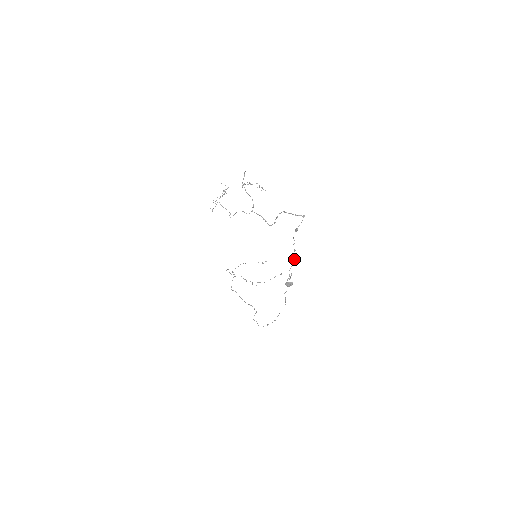
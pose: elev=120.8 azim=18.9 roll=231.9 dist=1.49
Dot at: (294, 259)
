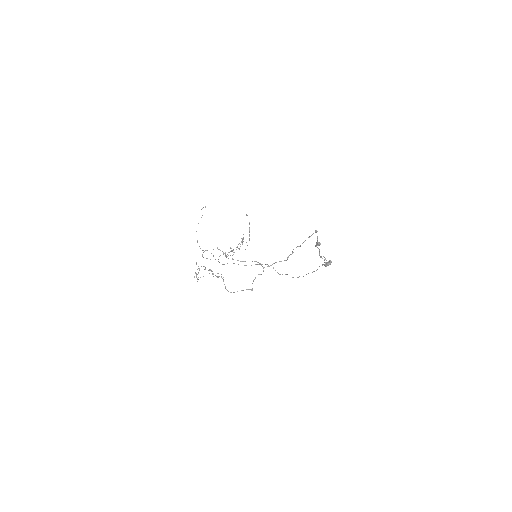
Dot at: (319, 249)
